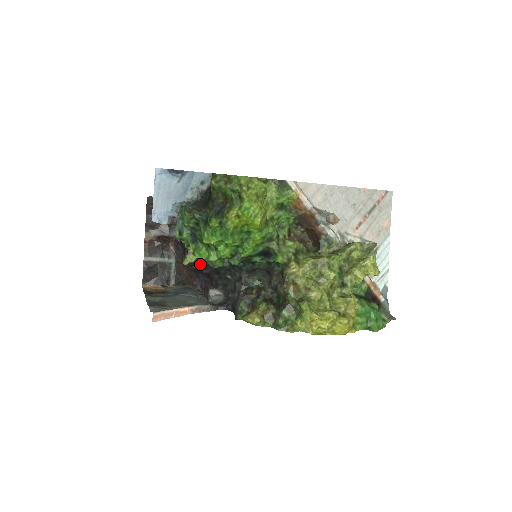
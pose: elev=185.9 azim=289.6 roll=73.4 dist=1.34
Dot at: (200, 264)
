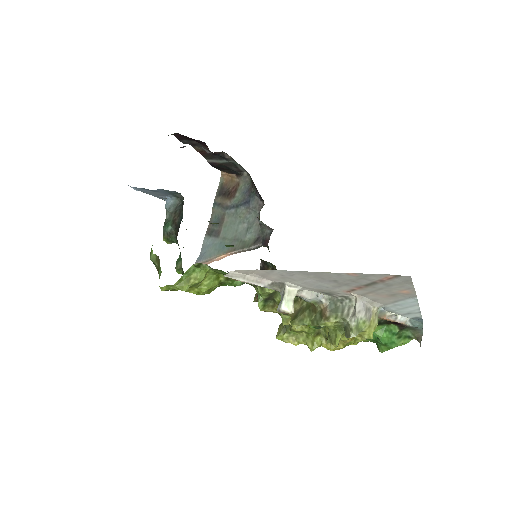
Dot at: occluded
